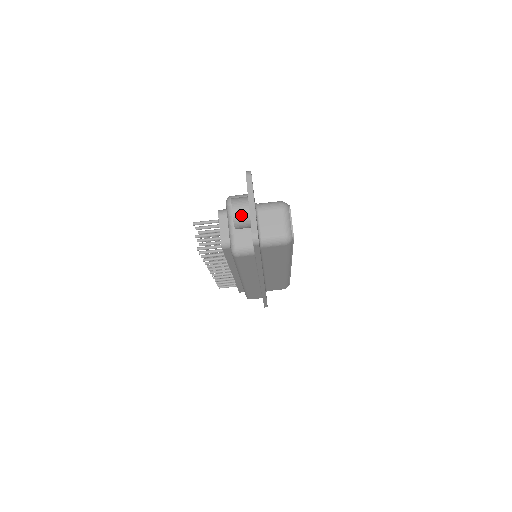
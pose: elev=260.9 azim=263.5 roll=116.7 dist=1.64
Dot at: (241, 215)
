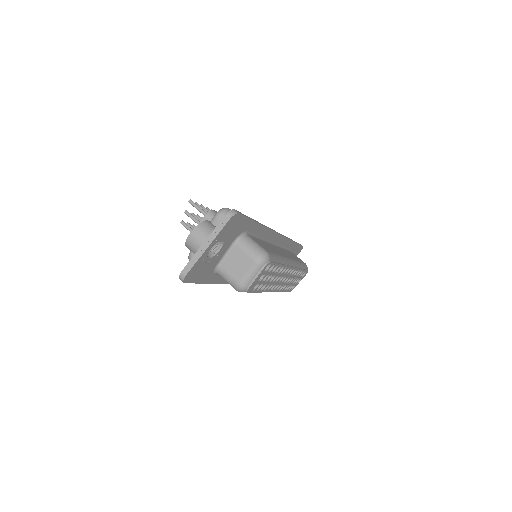
Dot at: (193, 245)
